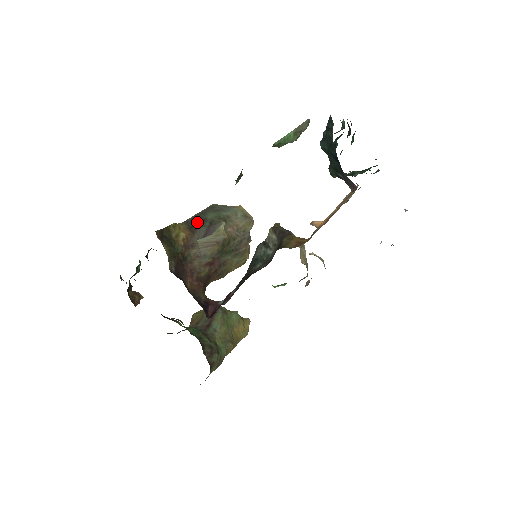
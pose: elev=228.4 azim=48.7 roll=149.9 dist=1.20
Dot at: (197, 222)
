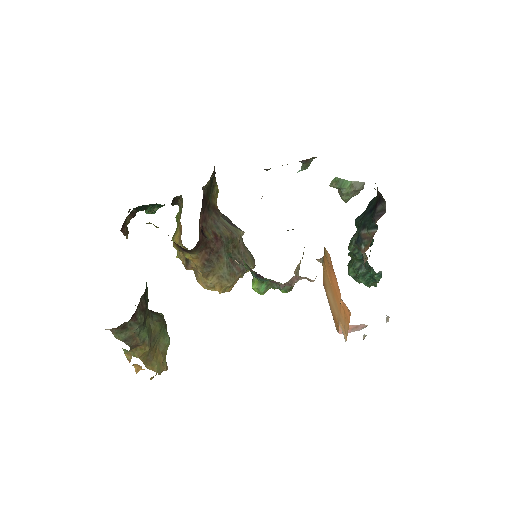
Dot at: occluded
